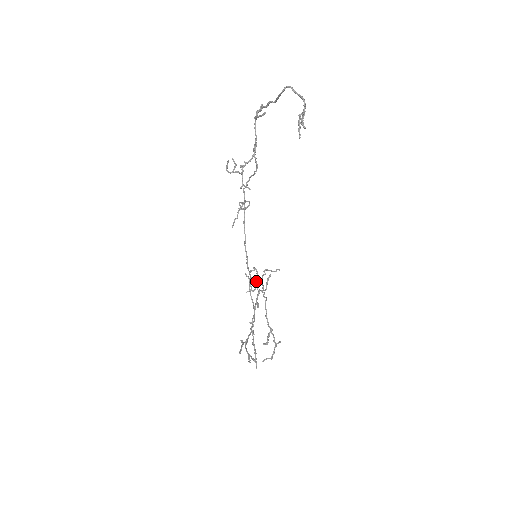
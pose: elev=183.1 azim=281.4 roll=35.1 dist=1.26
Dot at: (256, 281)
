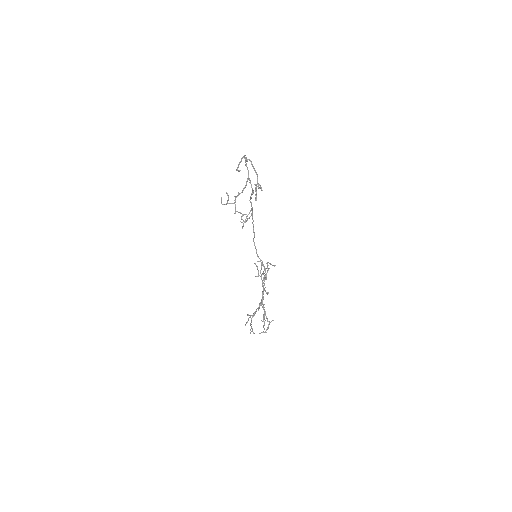
Dot at: (264, 268)
